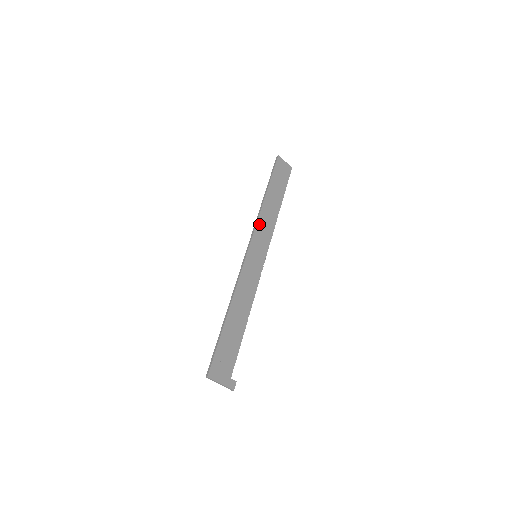
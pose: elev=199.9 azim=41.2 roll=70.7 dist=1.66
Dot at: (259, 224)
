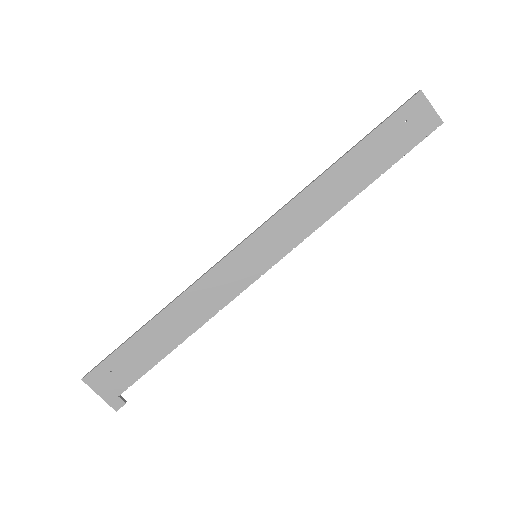
Dot at: (291, 208)
